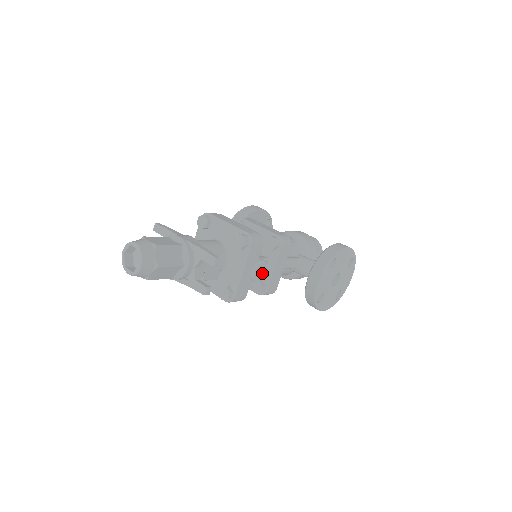
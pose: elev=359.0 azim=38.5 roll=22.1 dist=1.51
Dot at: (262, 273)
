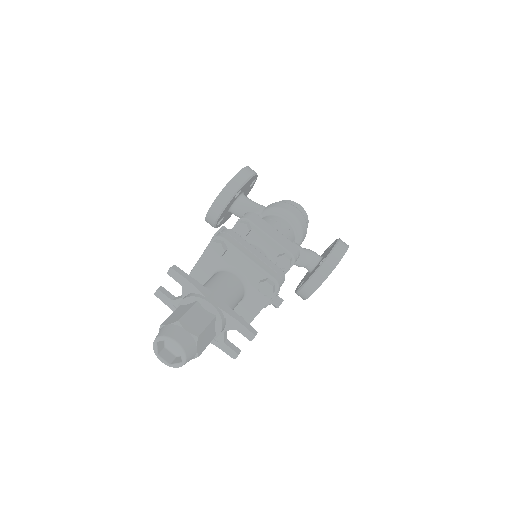
Dot at: (277, 305)
